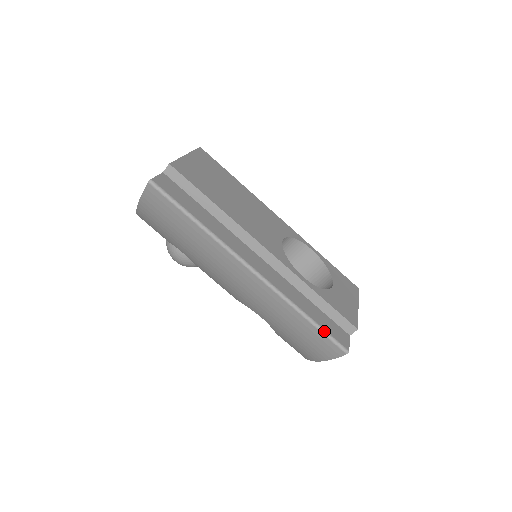
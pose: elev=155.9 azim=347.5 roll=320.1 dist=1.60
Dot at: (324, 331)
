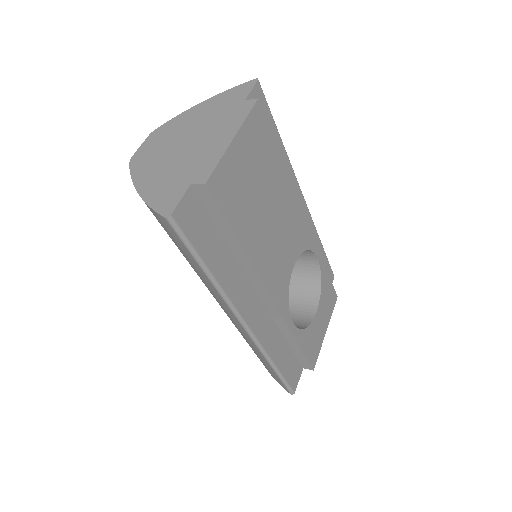
Dot at: (283, 379)
